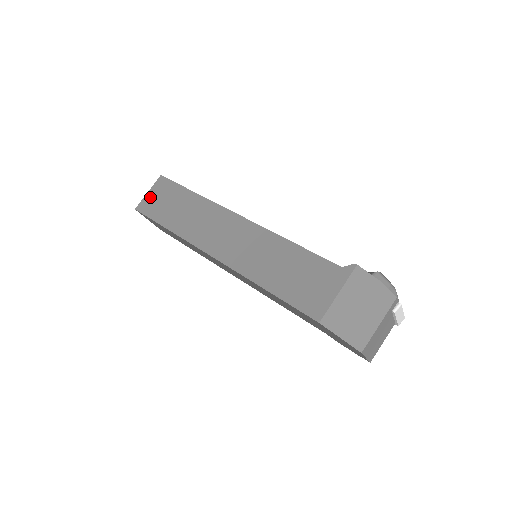
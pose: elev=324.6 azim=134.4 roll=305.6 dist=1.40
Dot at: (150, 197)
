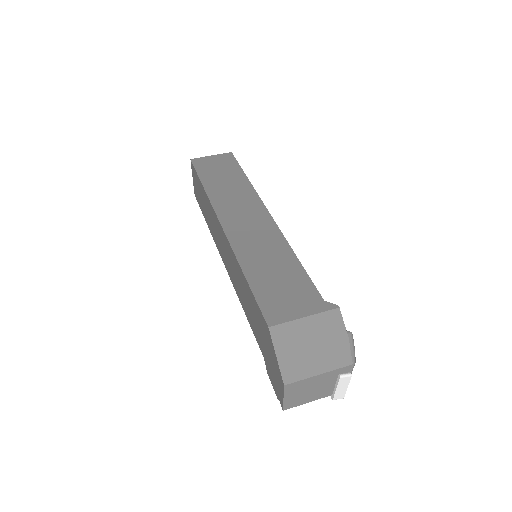
Dot at: (210, 159)
